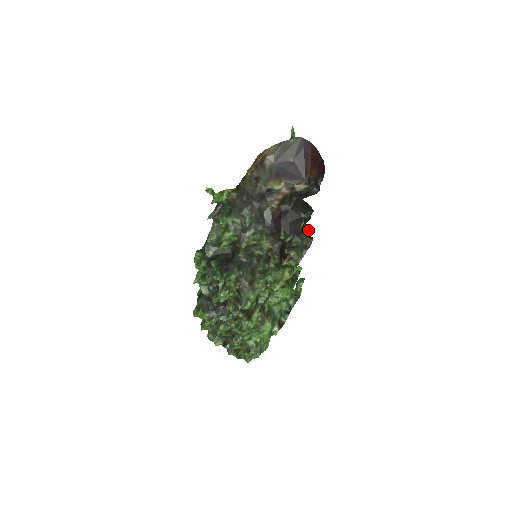
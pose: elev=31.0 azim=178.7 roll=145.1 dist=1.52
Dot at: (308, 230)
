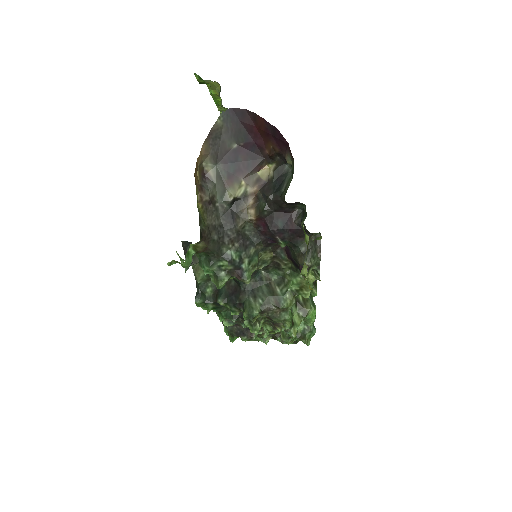
Dot at: (316, 238)
